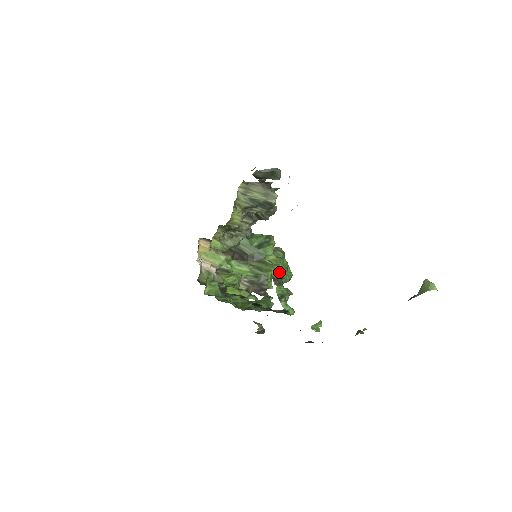
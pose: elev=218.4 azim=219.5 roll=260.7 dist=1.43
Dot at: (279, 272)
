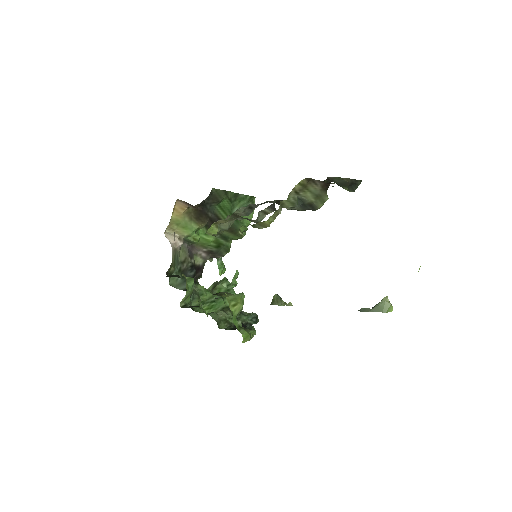
Dot at: occluded
